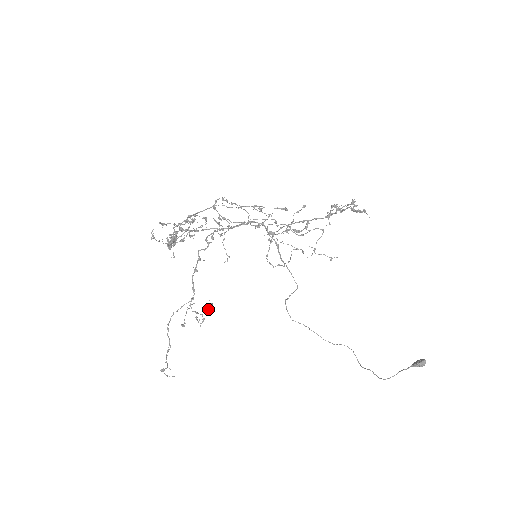
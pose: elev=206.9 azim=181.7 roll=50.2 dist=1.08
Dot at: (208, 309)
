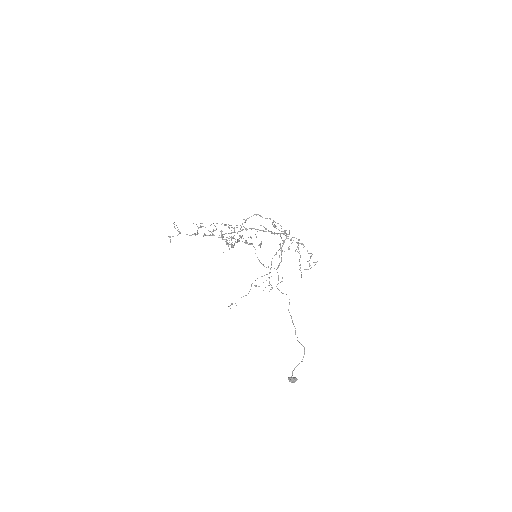
Dot at: (278, 283)
